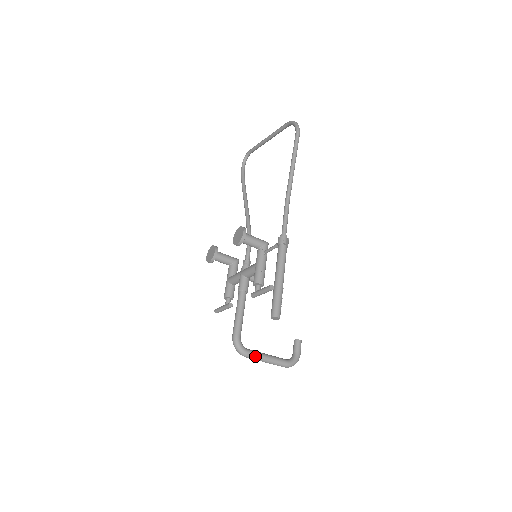
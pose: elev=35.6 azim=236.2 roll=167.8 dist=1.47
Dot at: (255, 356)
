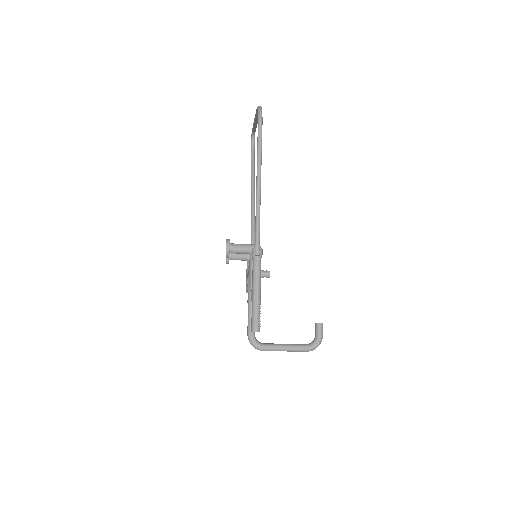
Dot at: (271, 349)
